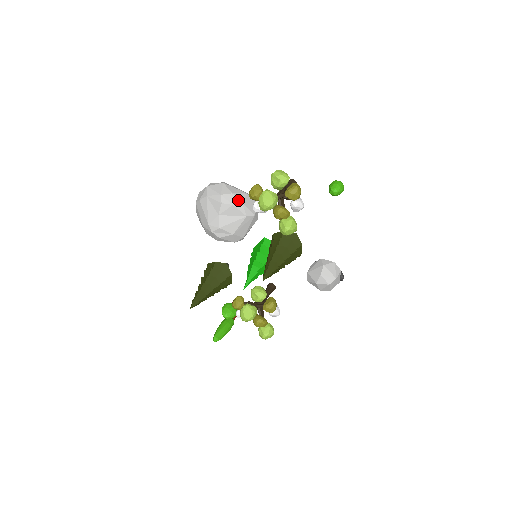
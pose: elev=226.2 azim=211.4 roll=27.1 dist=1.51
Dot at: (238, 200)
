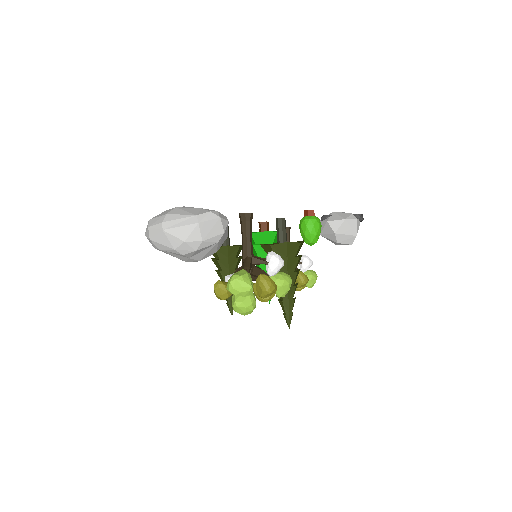
Dot at: (196, 243)
